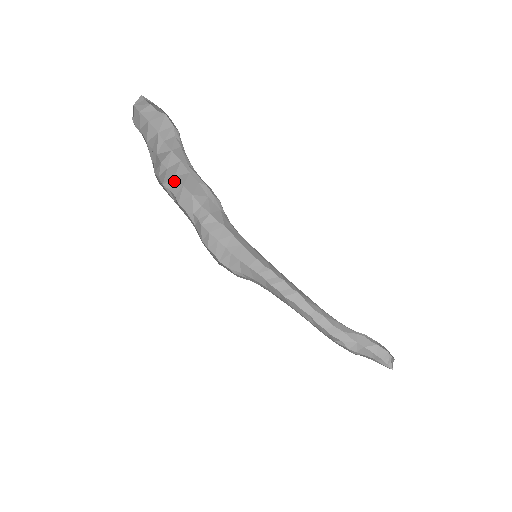
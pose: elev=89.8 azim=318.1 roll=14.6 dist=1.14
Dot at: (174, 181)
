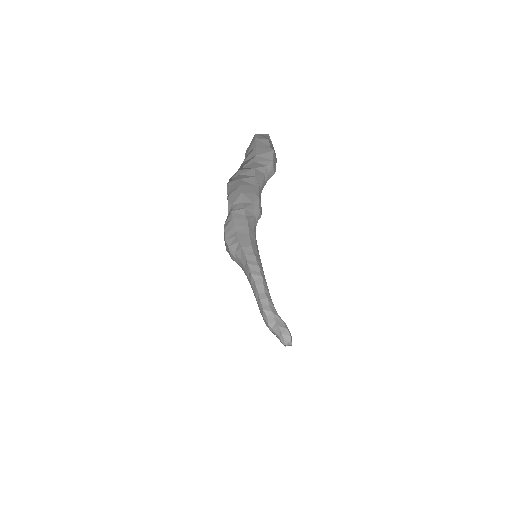
Dot at: (237, 182)
